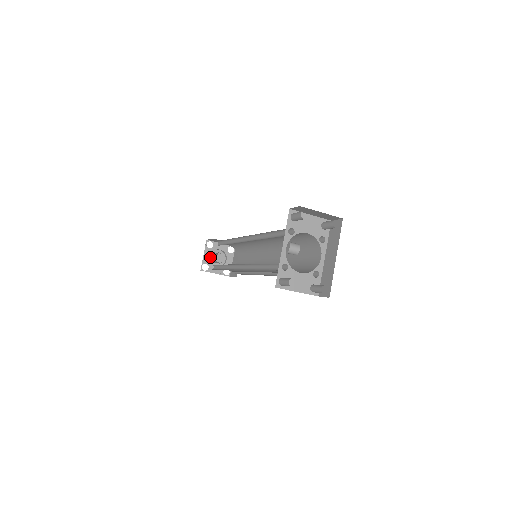
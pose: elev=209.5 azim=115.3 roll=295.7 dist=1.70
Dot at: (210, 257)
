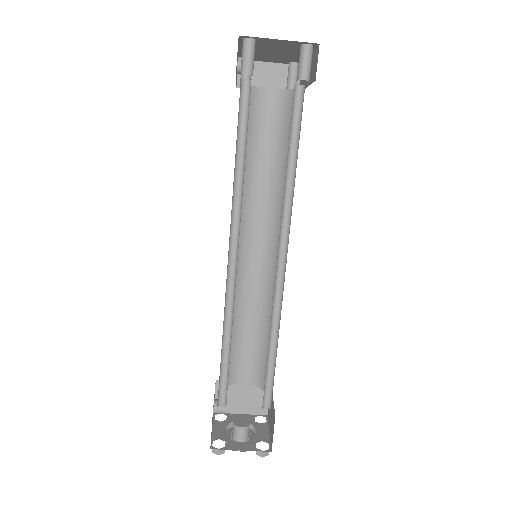
Dot at: occluded
